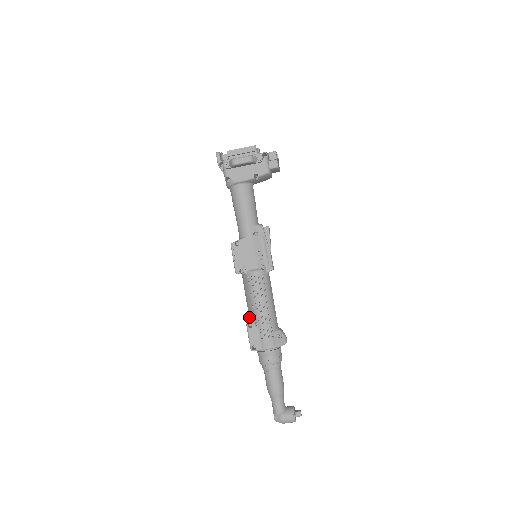
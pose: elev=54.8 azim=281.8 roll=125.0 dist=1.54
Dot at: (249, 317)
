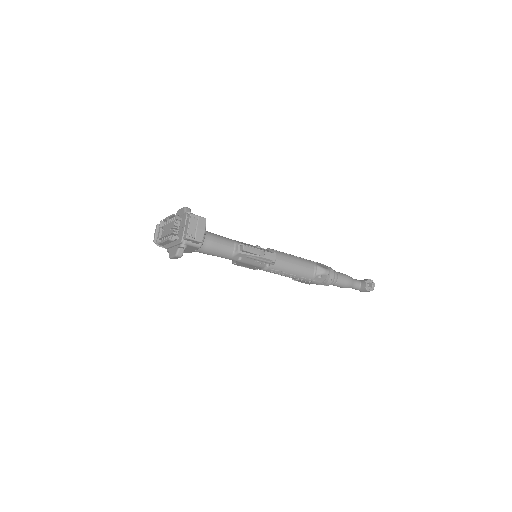
Dot at: occluded
